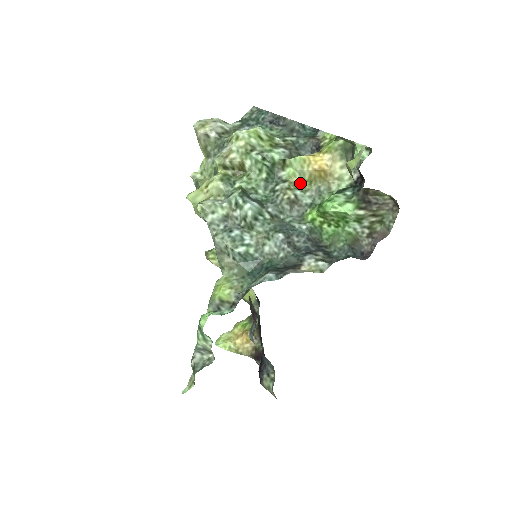
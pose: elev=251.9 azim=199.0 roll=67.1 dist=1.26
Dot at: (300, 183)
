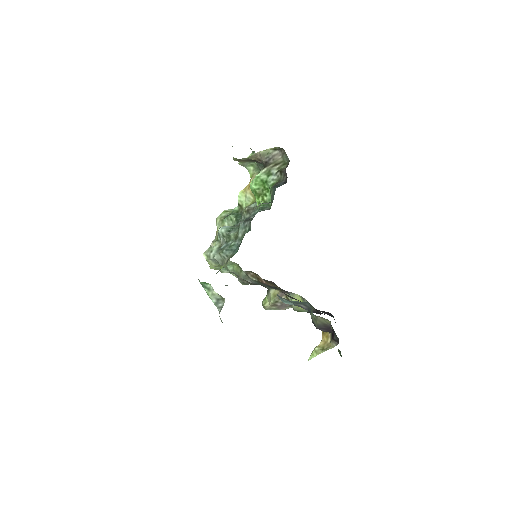
Dot at: occluded
